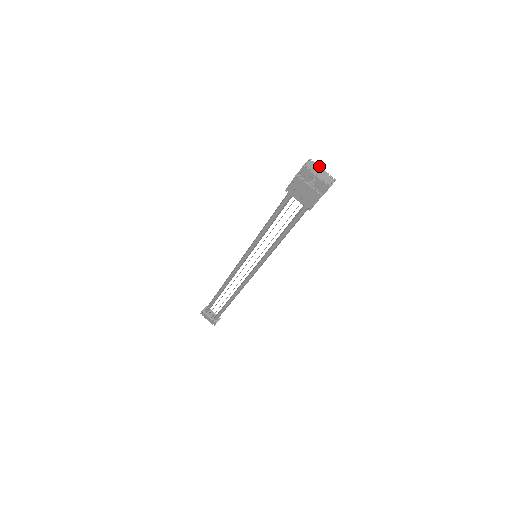
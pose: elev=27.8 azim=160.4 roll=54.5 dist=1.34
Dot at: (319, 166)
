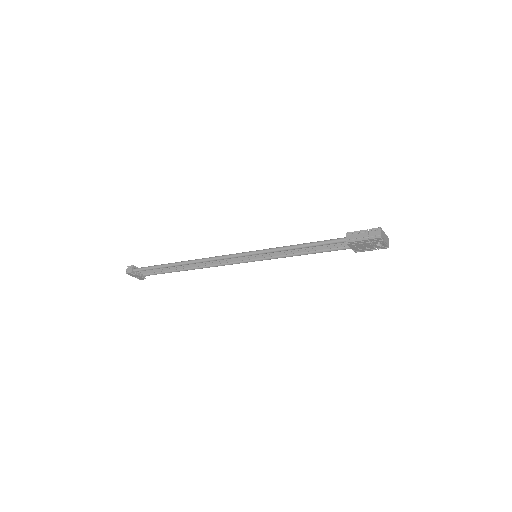
Dot at: occluded
